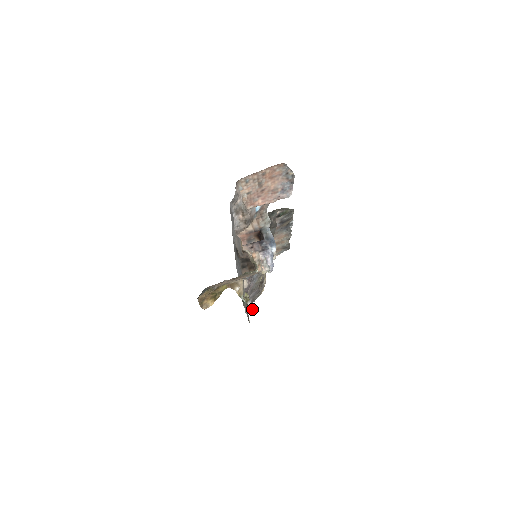
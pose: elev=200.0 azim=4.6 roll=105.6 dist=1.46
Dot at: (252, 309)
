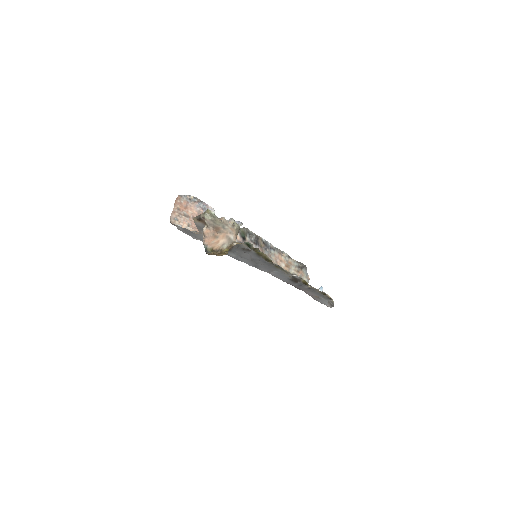
Dot at: occluded
